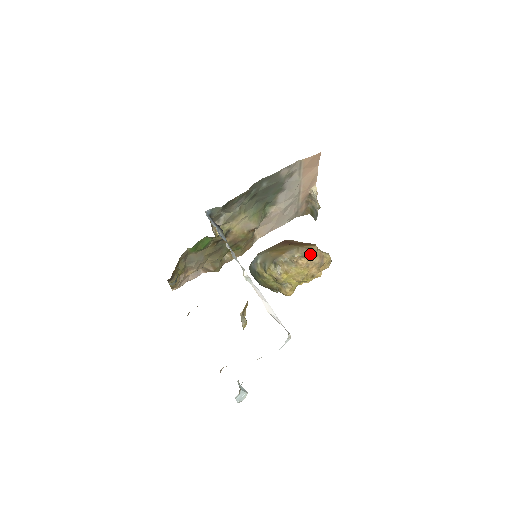
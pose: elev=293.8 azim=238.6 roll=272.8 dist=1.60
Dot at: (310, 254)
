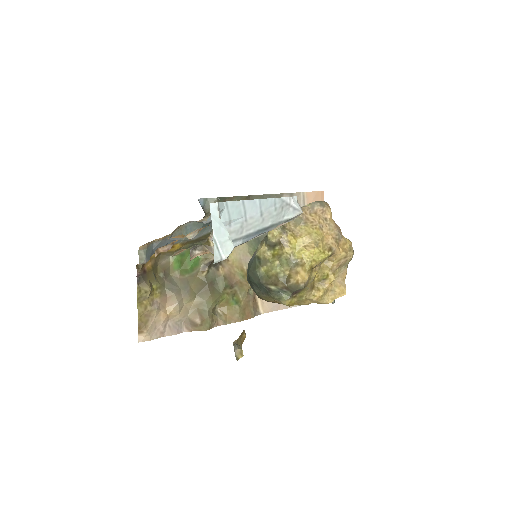
Dot at: (321, 205)
